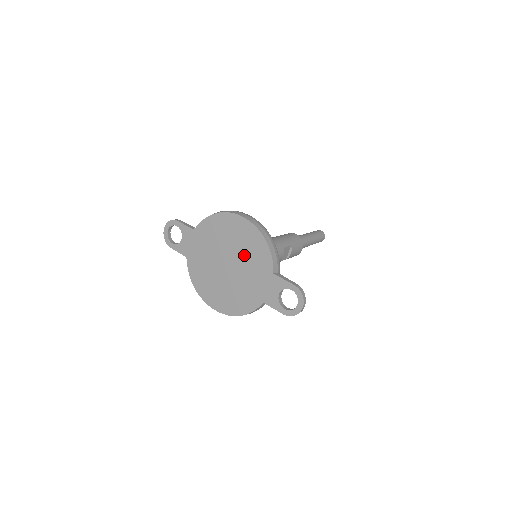
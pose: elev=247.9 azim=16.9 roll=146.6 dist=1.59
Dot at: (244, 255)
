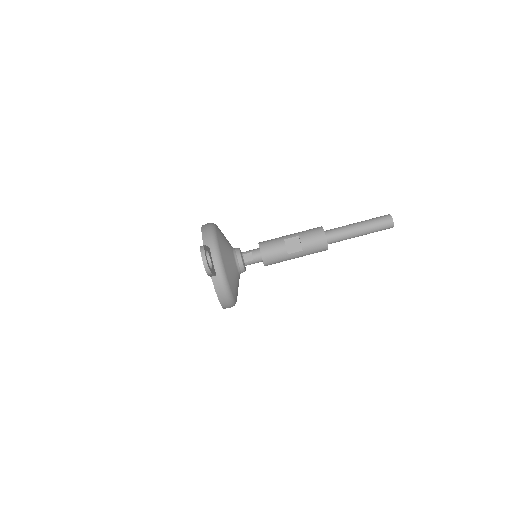
Dot at: occluded
